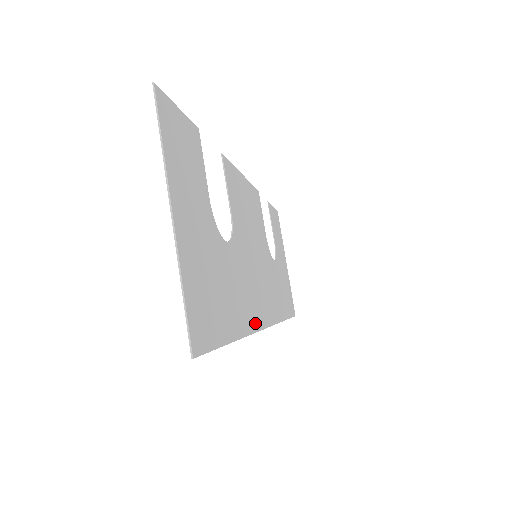
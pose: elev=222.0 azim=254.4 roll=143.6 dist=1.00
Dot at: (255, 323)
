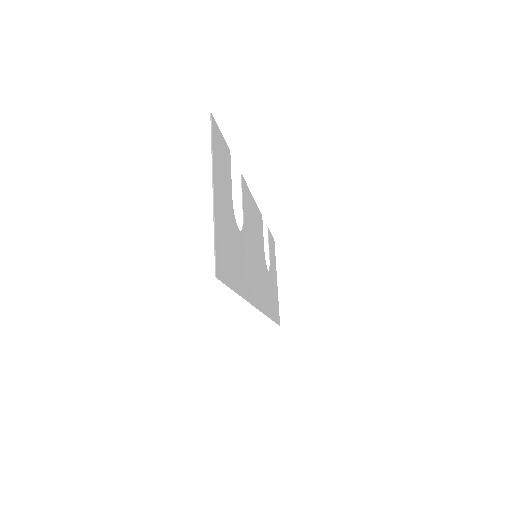
Dot at: (251, 297)
